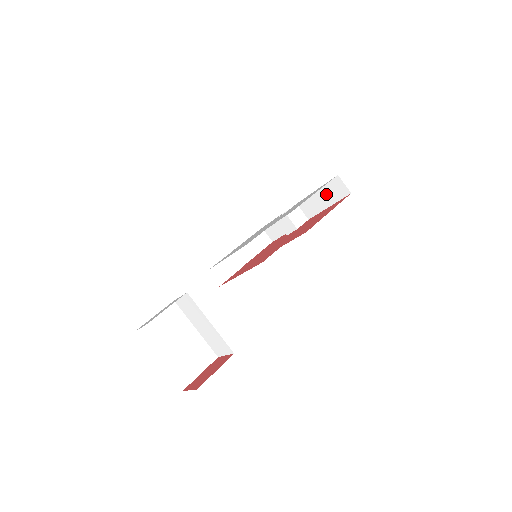
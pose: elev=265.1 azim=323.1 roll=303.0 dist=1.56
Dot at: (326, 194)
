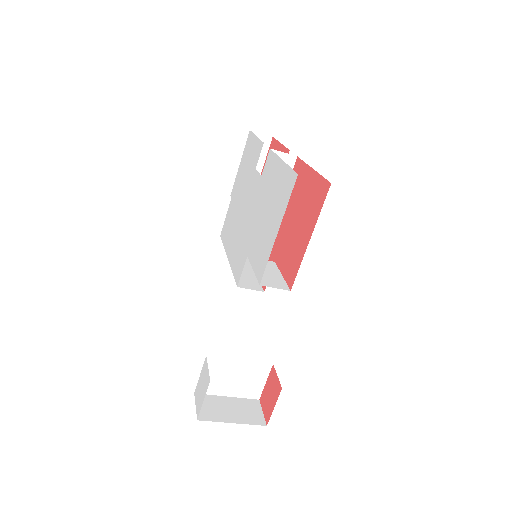
Dot at: occluded
